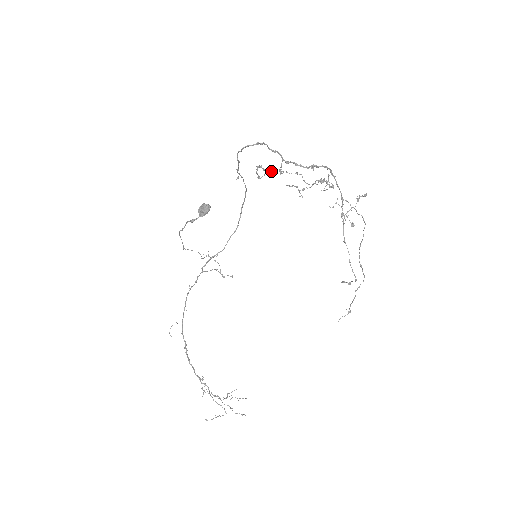
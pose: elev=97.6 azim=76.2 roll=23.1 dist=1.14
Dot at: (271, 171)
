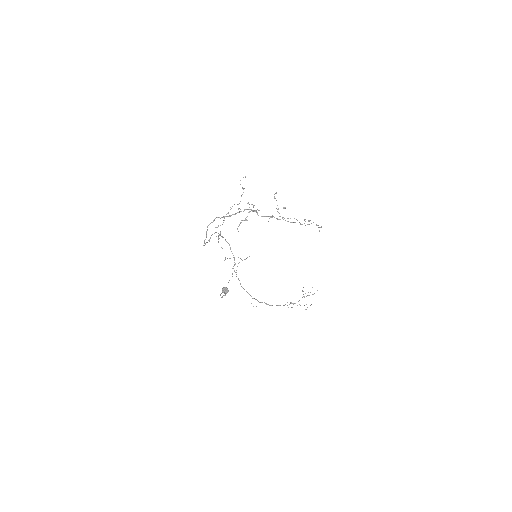
Dot at: occluded
